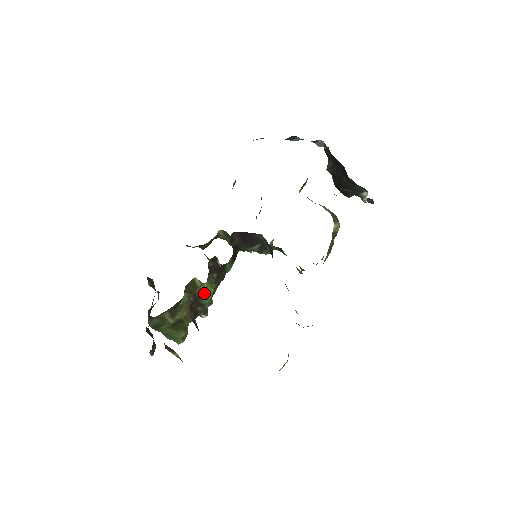
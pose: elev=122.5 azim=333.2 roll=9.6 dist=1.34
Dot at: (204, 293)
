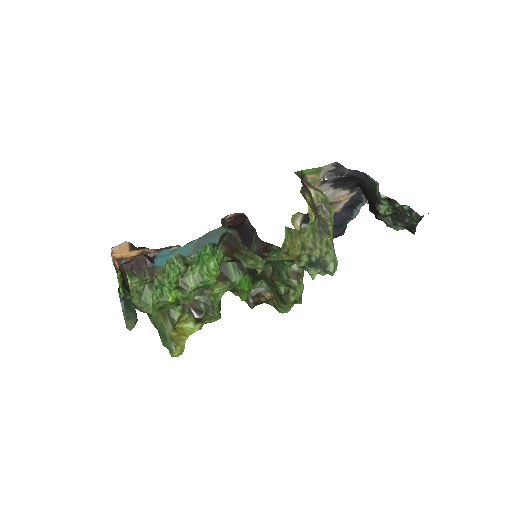
Dot at: occluded
